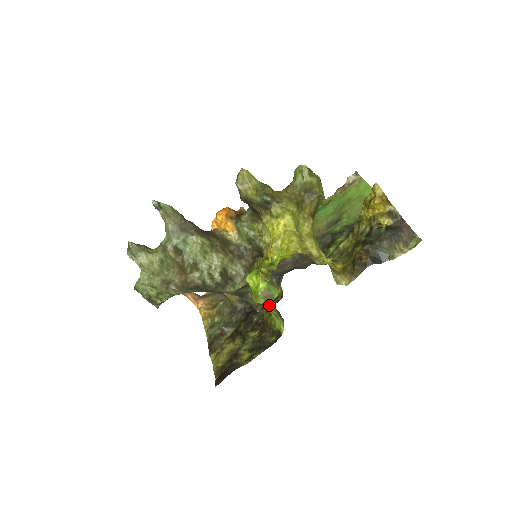
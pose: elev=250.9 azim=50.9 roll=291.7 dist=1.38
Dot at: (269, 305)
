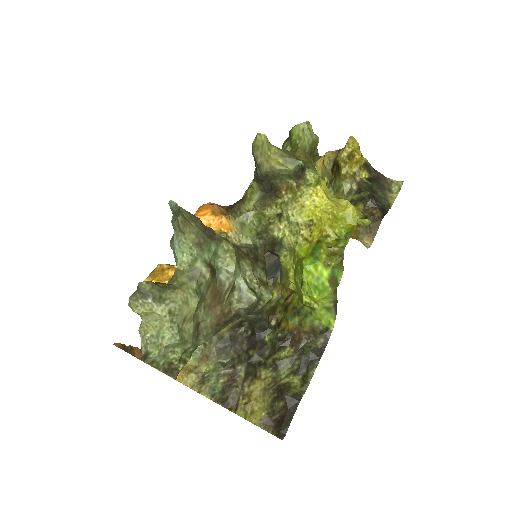
Dot at: (332, 296)
